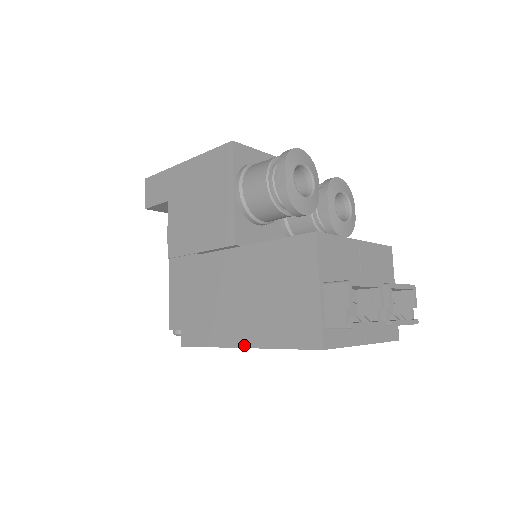
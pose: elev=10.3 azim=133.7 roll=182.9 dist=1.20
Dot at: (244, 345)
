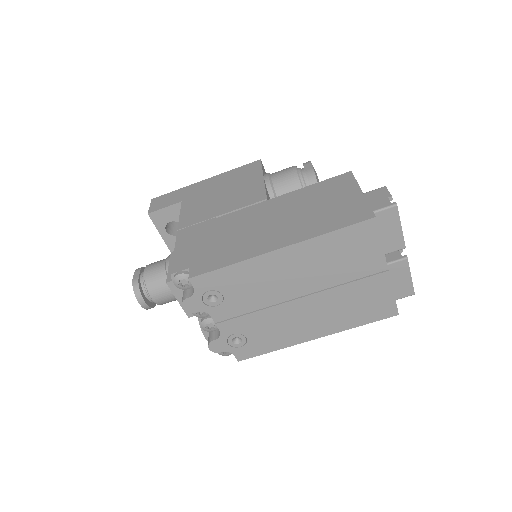
Dot at: (283, 246)
